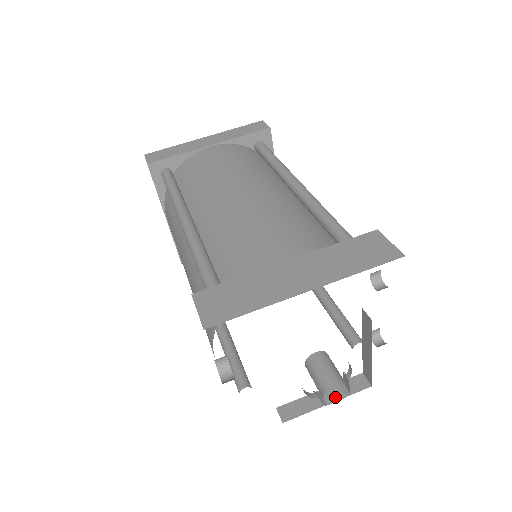
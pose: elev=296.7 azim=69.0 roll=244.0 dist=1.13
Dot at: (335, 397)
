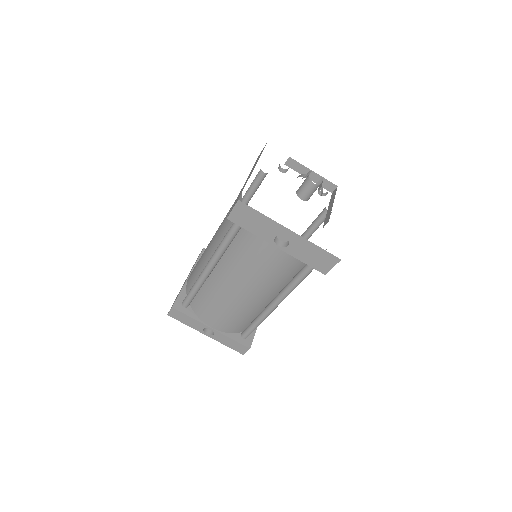
Dot at: (321, 185)
